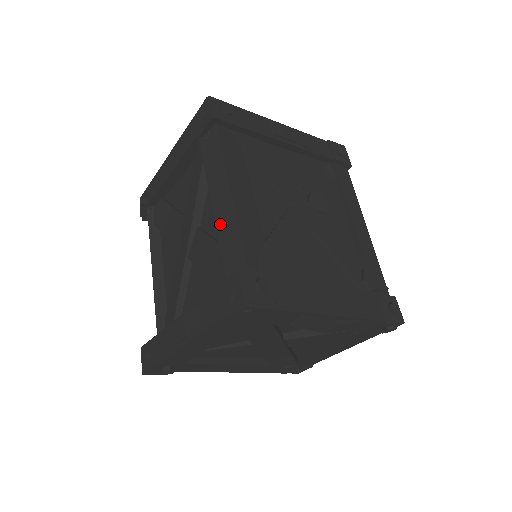
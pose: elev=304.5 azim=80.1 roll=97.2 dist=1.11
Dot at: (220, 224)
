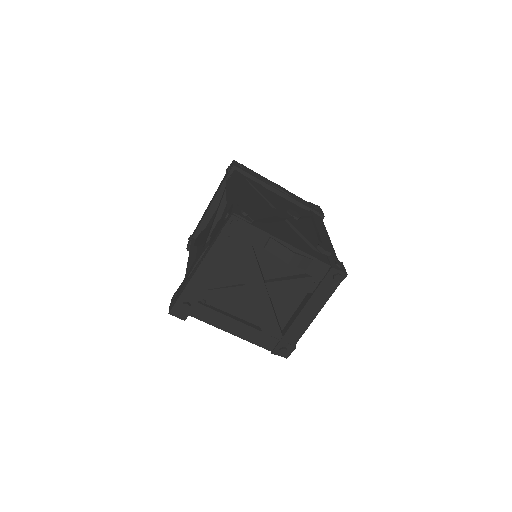
Dot at: (229, 203)
